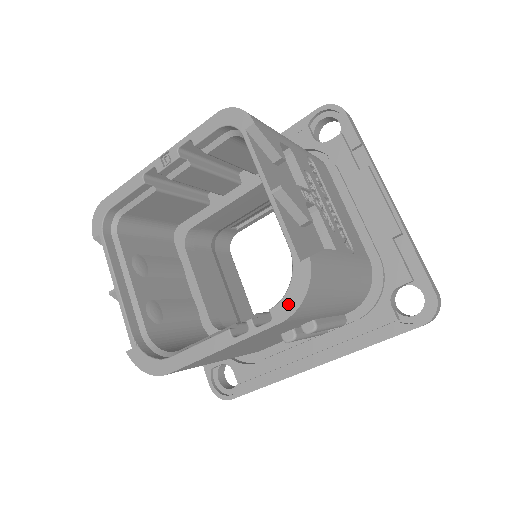
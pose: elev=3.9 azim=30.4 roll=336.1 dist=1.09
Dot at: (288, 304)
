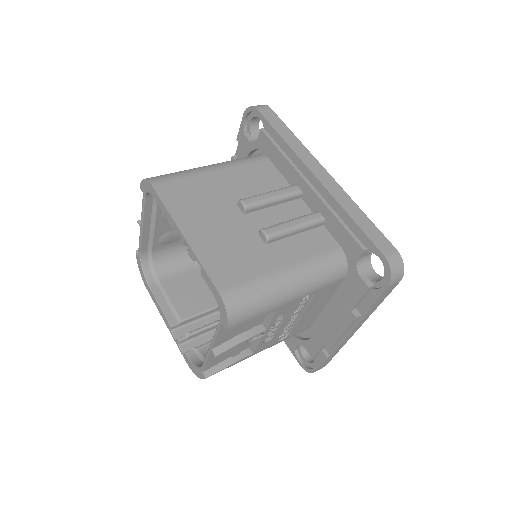
Dot at: (191, 365)
